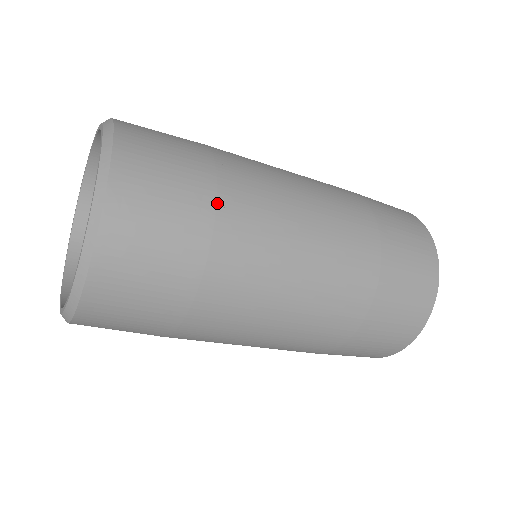
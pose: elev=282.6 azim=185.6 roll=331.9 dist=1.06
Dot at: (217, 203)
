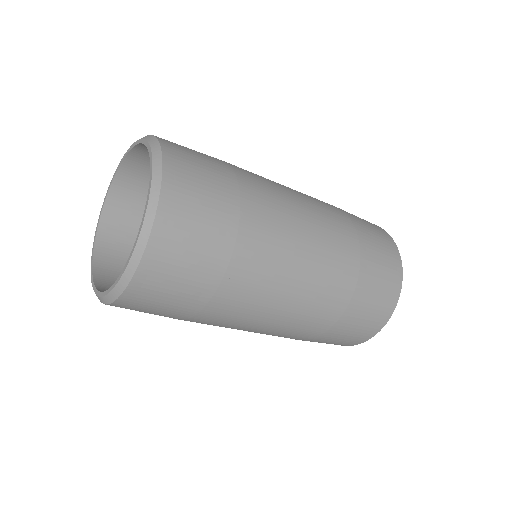
Dot at: occluded
